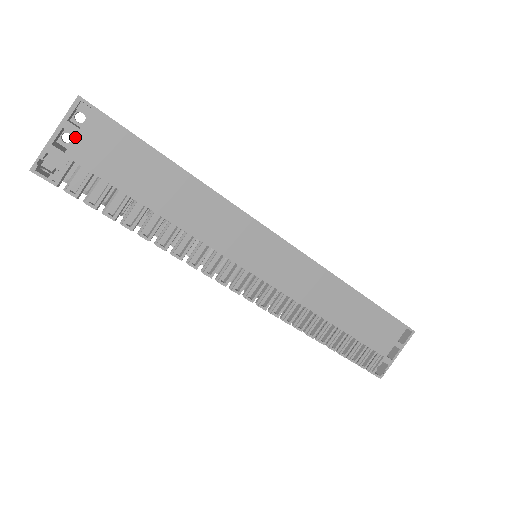
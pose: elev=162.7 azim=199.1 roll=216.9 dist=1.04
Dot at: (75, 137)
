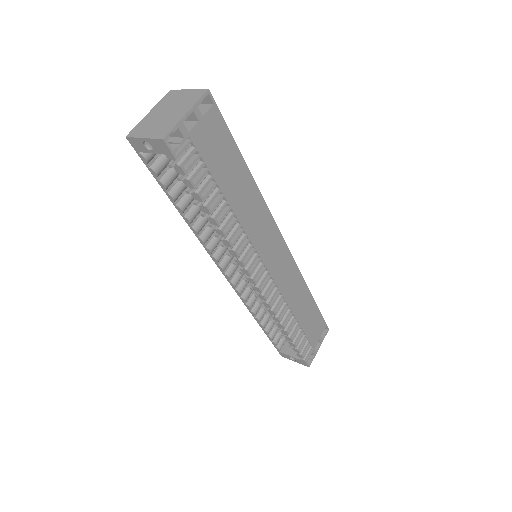
Dot at: (198, 122)
